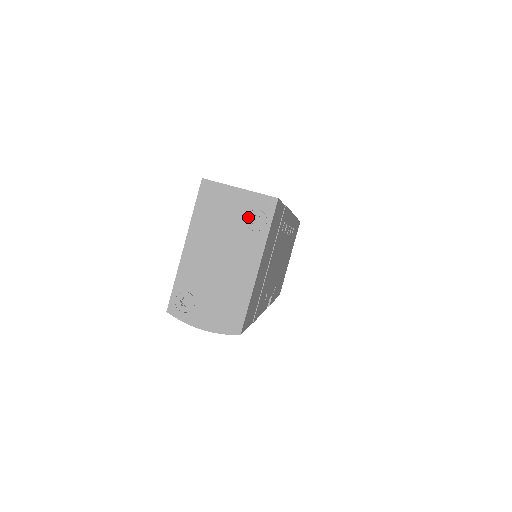
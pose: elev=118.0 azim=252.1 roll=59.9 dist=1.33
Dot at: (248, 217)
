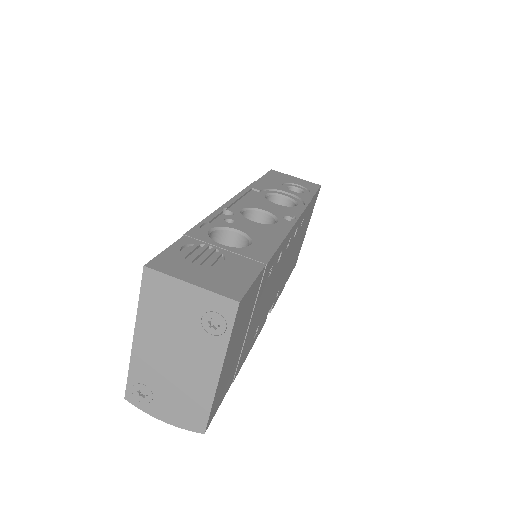
Dot at: (203, 318)
